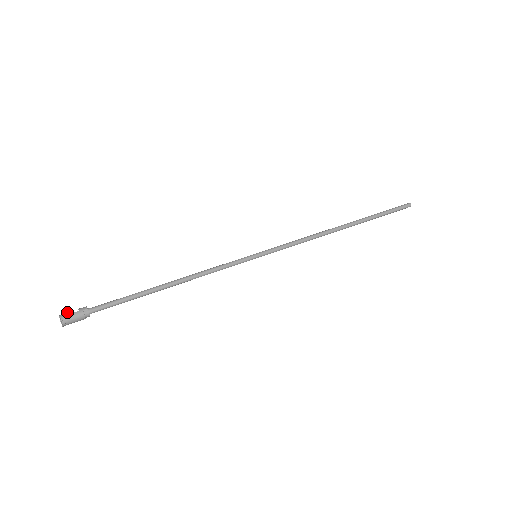
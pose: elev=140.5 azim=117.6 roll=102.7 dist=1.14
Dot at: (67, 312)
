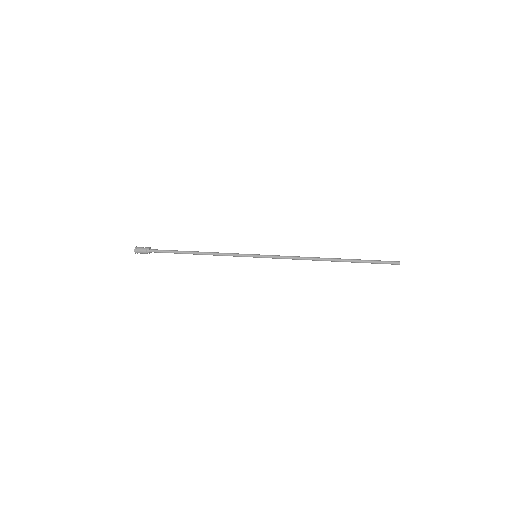
Dot at: (140, 247)
